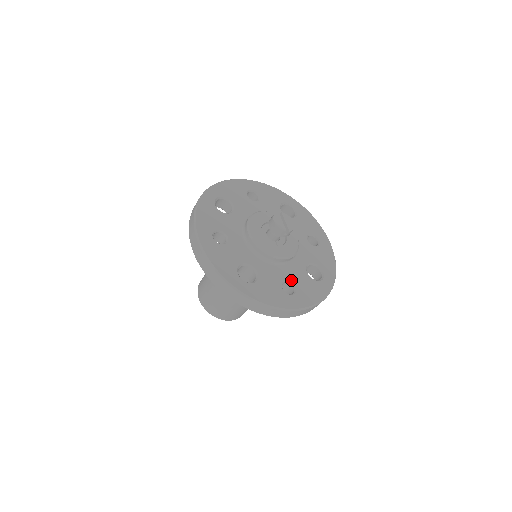
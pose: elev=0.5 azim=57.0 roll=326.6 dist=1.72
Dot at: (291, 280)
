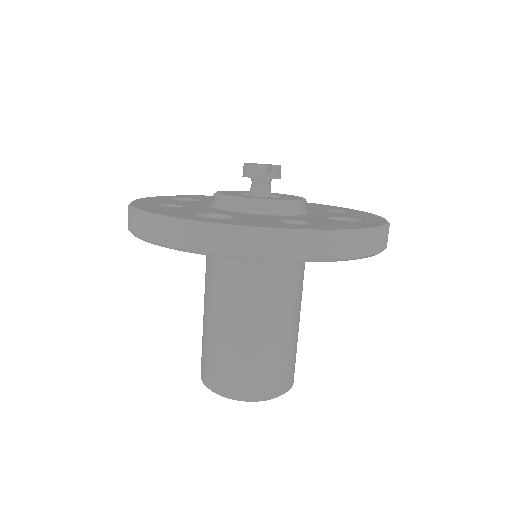
Dot at: (300, 220)
